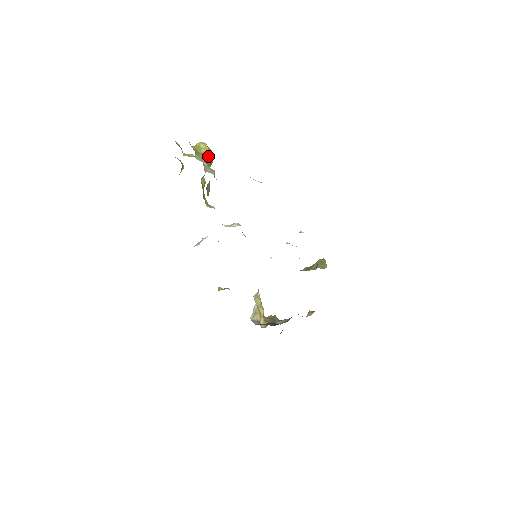
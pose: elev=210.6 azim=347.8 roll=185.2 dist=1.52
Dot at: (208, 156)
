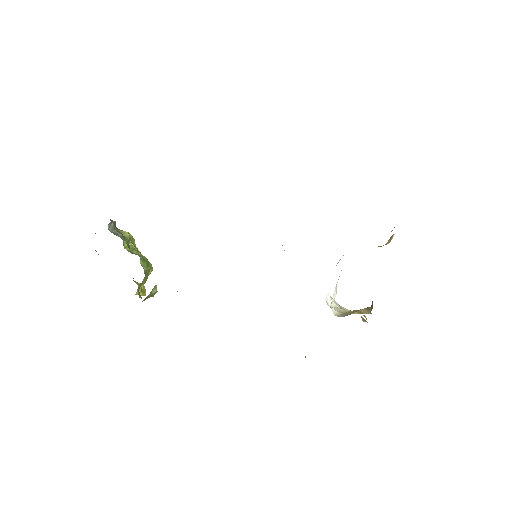
Dot at: occluded
